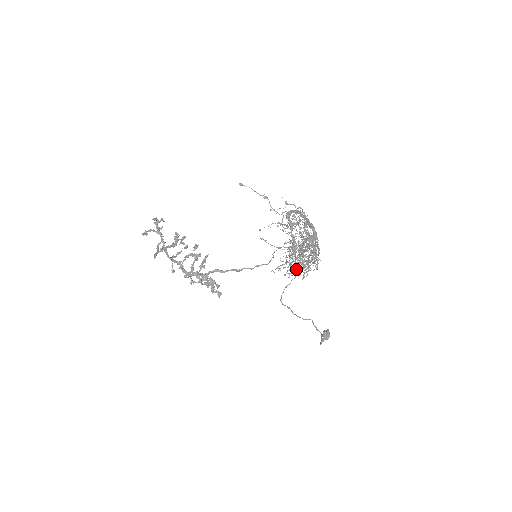
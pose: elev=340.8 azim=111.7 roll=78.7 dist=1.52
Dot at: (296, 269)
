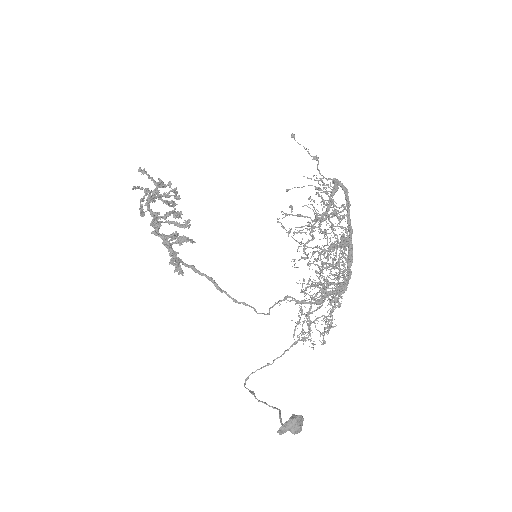
Dot at: occluded
